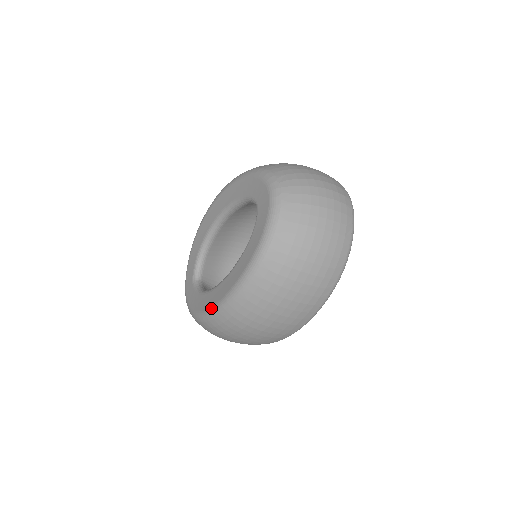
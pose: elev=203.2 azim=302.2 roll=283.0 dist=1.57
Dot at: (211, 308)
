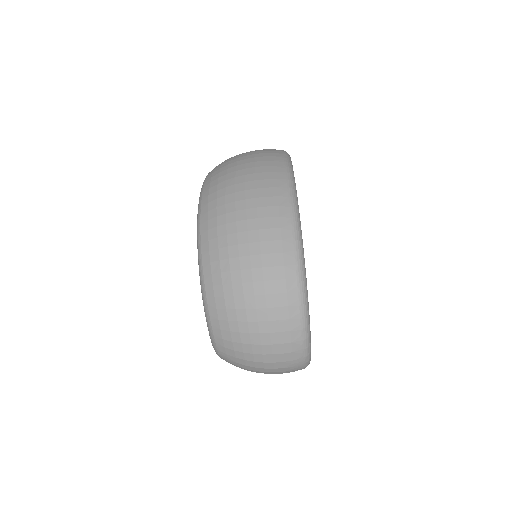
Dot at: (197, 243)
